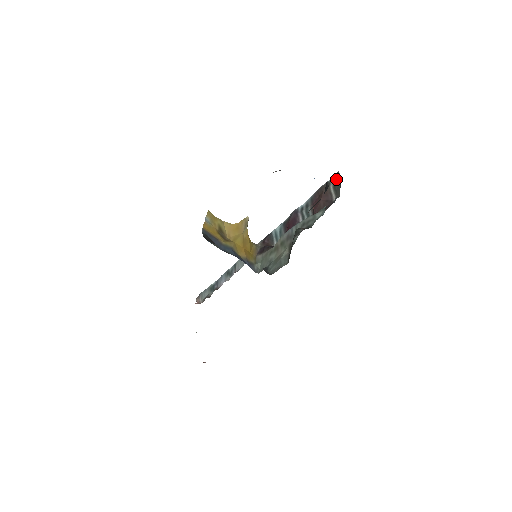
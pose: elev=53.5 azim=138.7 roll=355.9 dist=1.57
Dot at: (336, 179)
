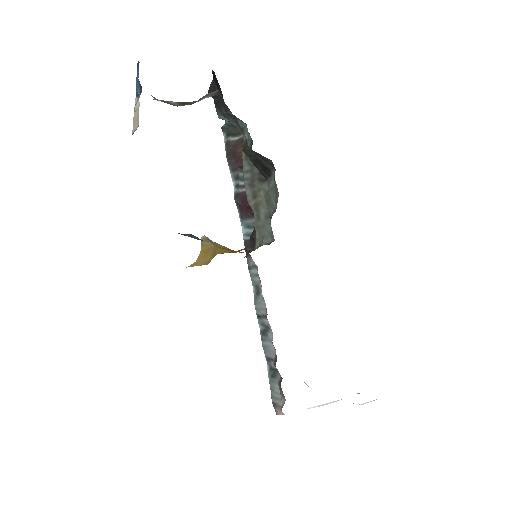
Dot at: (227, 132)
